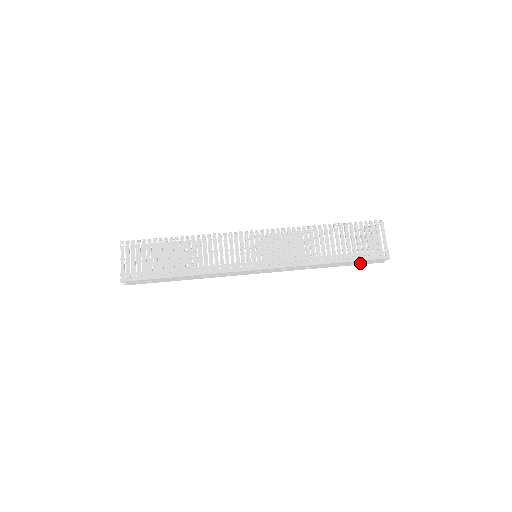
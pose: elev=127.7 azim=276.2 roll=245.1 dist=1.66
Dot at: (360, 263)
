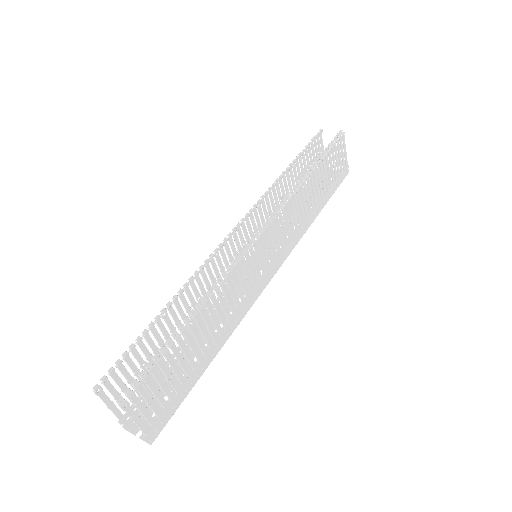
Dot at: occluded
